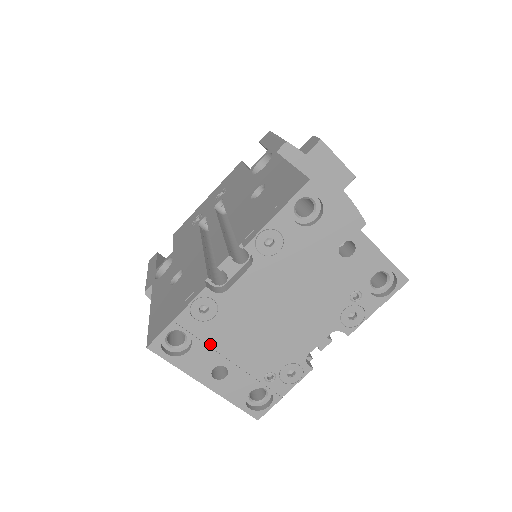
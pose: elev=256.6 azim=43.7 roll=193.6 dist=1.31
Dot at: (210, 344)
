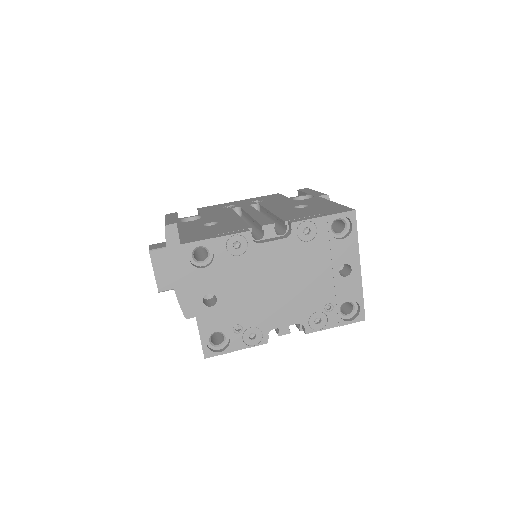
Dot at: (221, 273)
